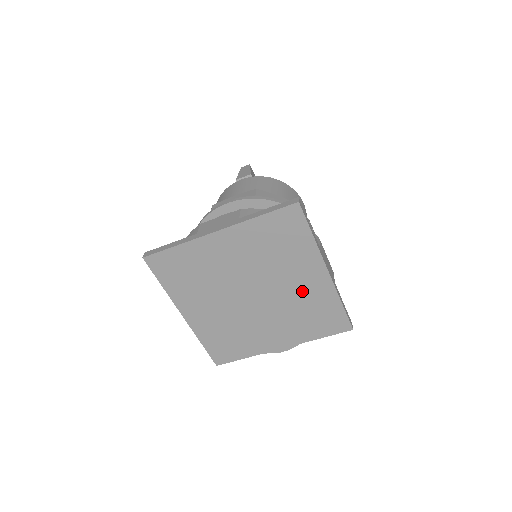
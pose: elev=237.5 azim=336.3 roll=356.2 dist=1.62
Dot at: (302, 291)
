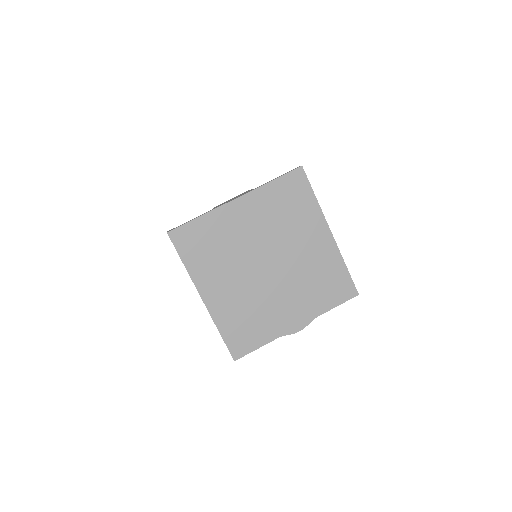
Dot at: (311, 256)
